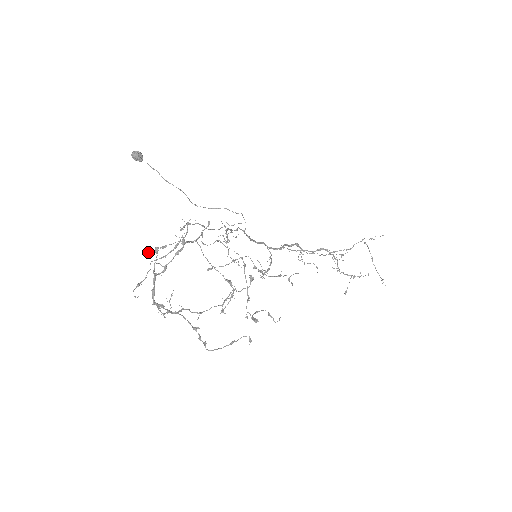
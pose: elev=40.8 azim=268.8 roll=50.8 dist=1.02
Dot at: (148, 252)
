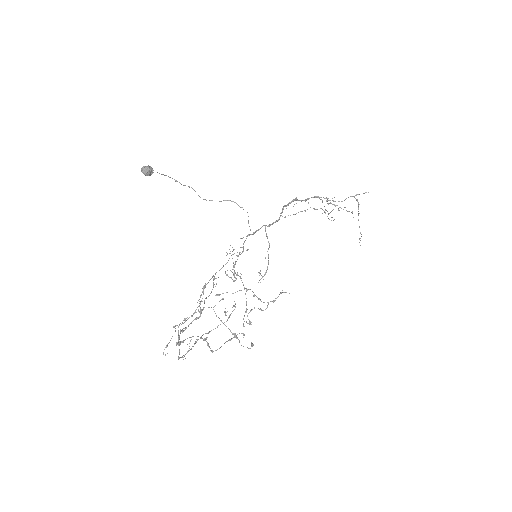
Dot at: (174, 327)
